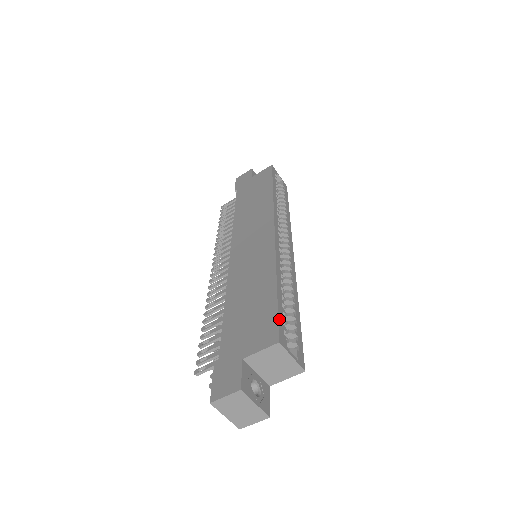
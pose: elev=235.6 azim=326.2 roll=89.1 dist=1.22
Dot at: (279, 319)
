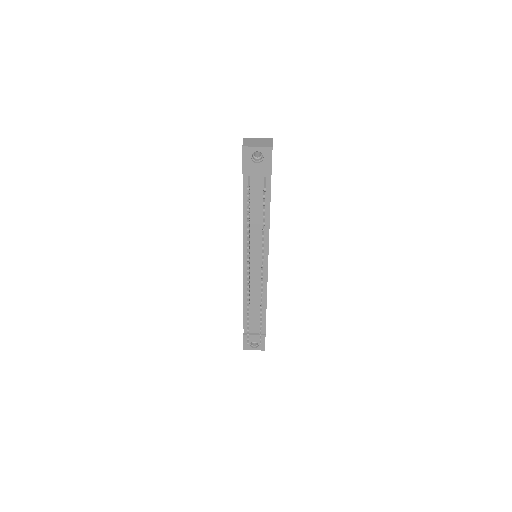
Dot at: occluded
